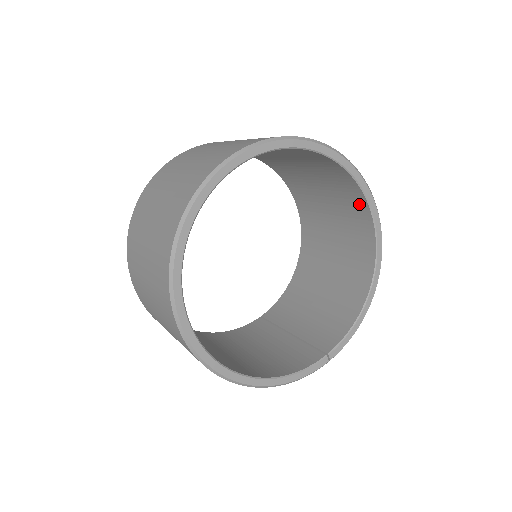
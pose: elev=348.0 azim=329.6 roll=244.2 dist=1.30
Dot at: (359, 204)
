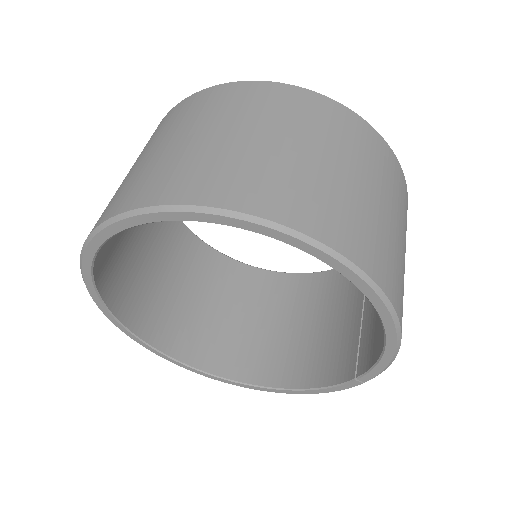
Dot at: occluded
